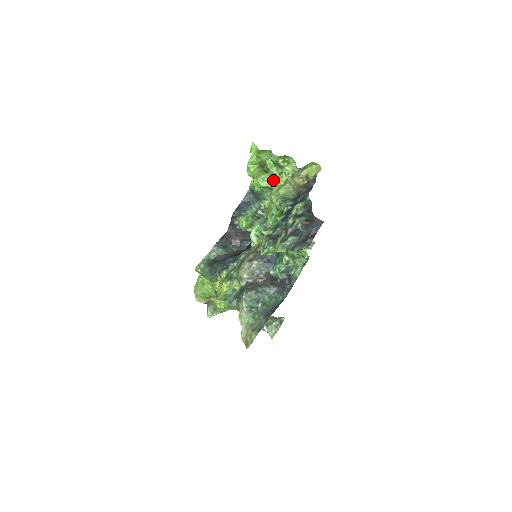
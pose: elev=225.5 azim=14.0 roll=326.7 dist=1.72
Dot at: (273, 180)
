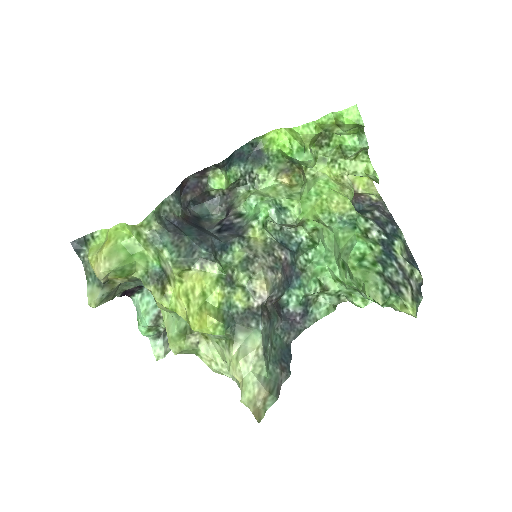
Dot at: (317, 161)
